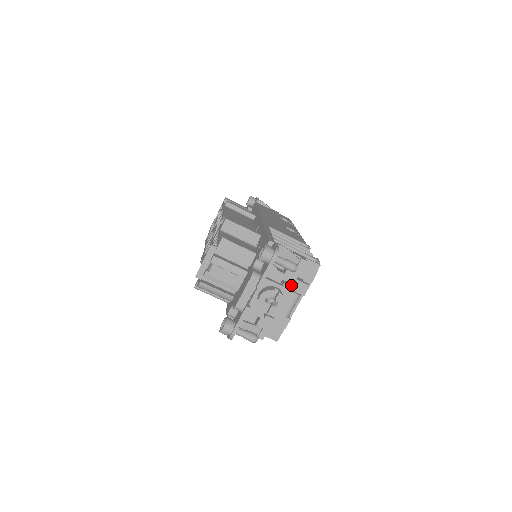
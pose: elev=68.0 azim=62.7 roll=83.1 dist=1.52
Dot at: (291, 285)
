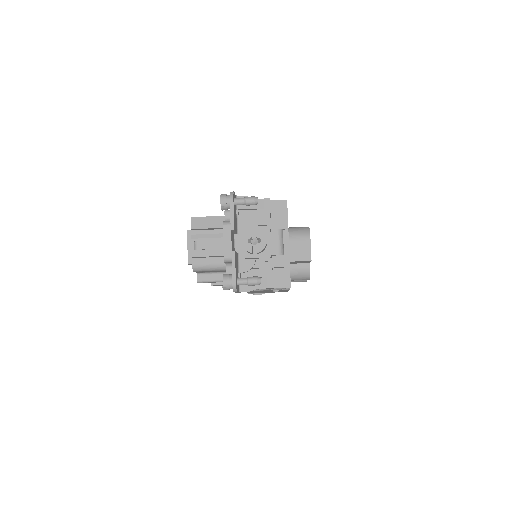
Dot at: (266, 222)
